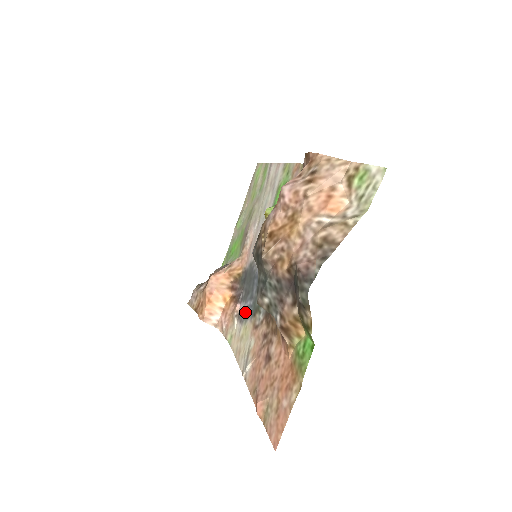
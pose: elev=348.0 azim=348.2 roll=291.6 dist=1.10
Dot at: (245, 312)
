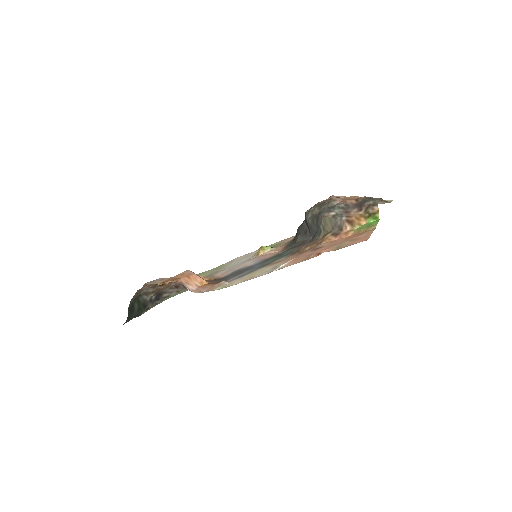
Dot at: (246, 273)
